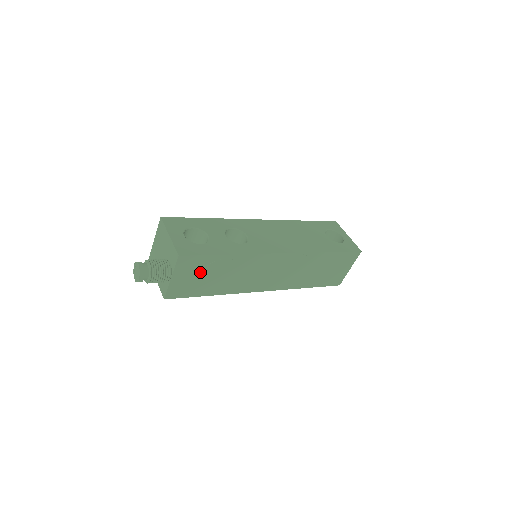
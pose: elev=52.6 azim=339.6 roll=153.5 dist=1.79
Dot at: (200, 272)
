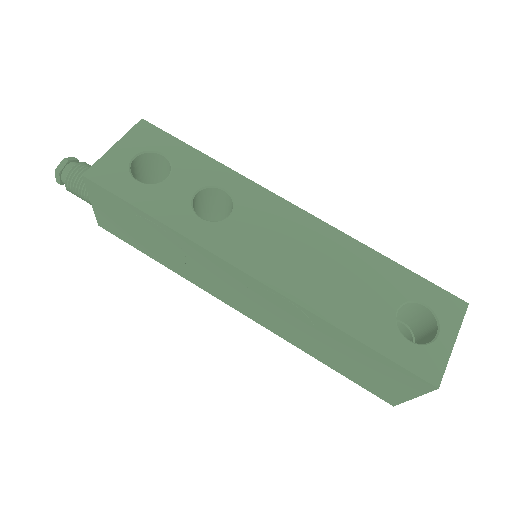
Dot at: (125, 218)
